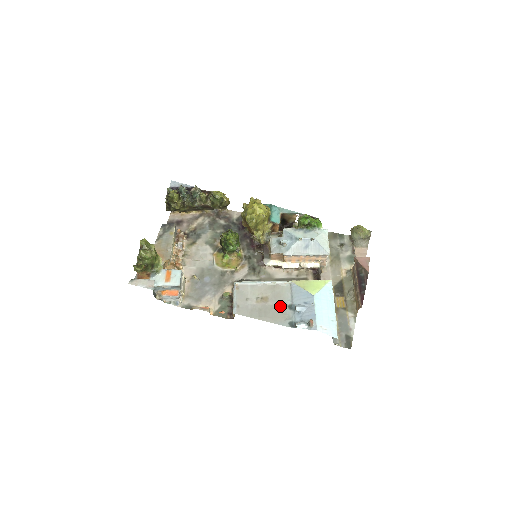
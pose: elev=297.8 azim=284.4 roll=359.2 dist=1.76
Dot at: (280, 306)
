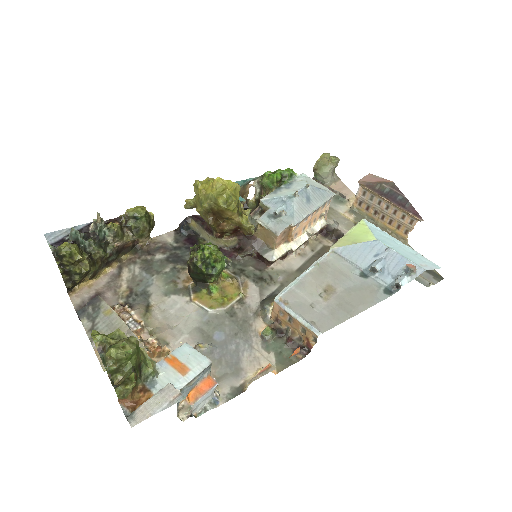
Dot at: (353, 283)
